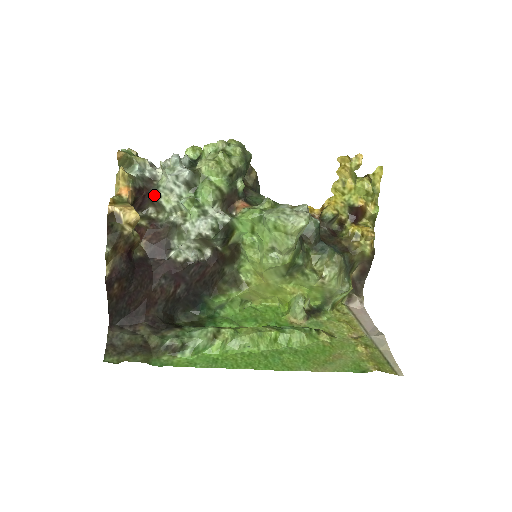
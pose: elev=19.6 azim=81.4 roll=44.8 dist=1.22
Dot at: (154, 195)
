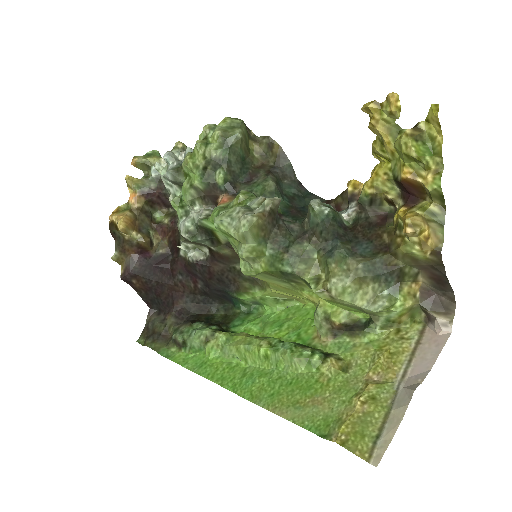
Dot at: (167, 194)
